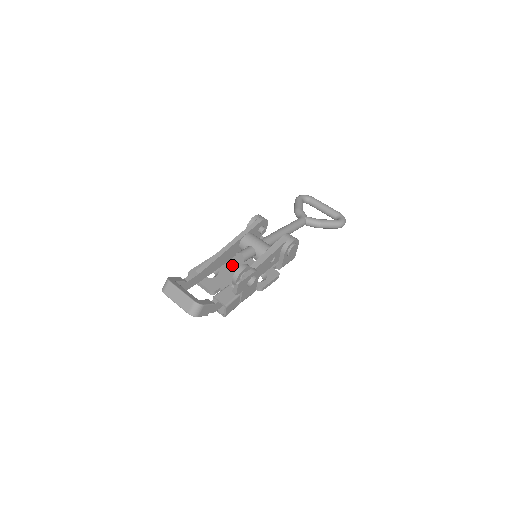
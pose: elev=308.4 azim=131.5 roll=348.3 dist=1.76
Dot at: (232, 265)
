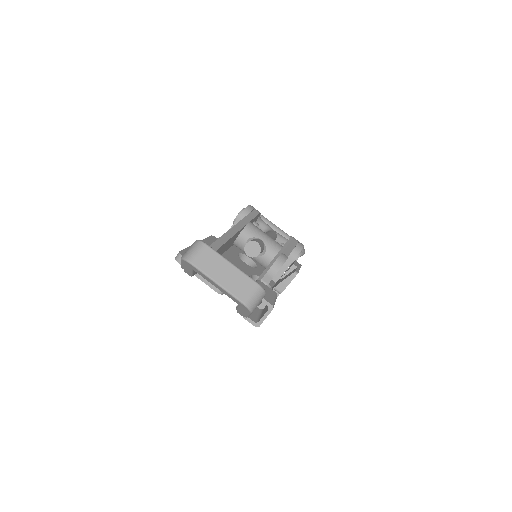
Dot at: occluded
